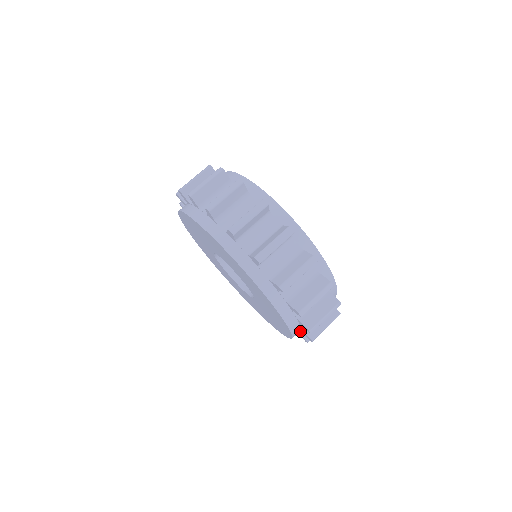
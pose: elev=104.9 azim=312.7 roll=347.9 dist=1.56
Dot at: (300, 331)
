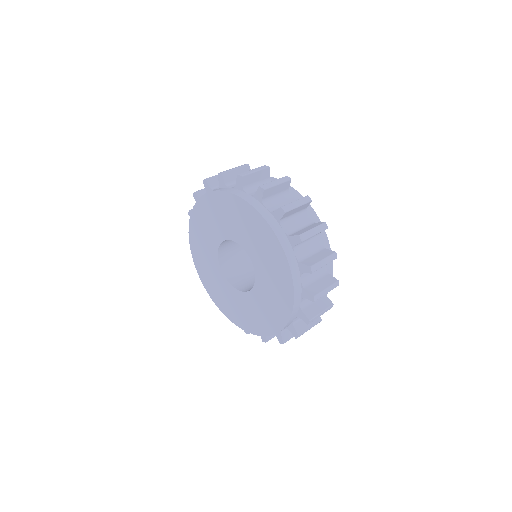
Dot at: (301, 308)
